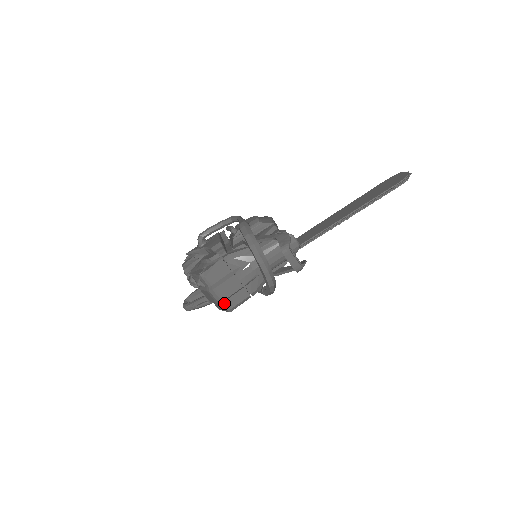
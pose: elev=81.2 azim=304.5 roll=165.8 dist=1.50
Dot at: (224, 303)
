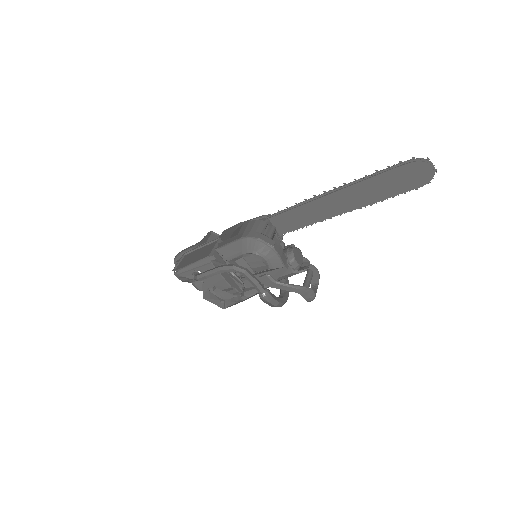
Dot at: occluded
